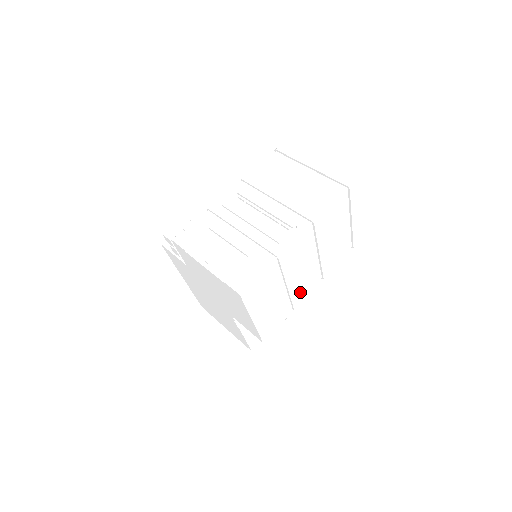
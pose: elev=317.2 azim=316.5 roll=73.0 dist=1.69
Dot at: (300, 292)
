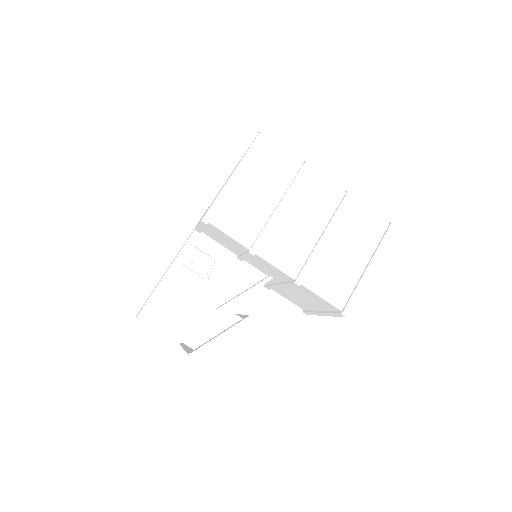
Dot at: (272, 247)
